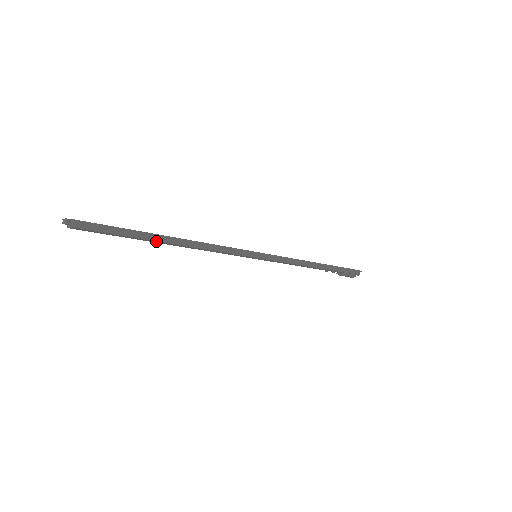
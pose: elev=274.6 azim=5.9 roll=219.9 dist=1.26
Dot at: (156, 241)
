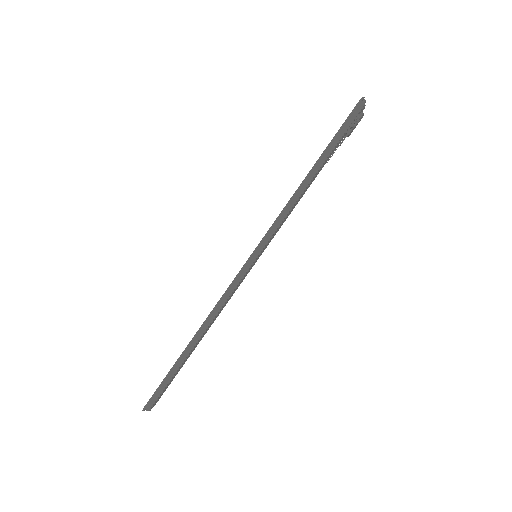
Dot at: (190, 353)
